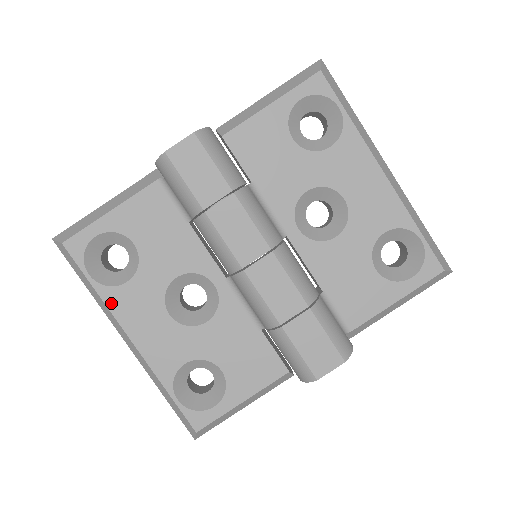
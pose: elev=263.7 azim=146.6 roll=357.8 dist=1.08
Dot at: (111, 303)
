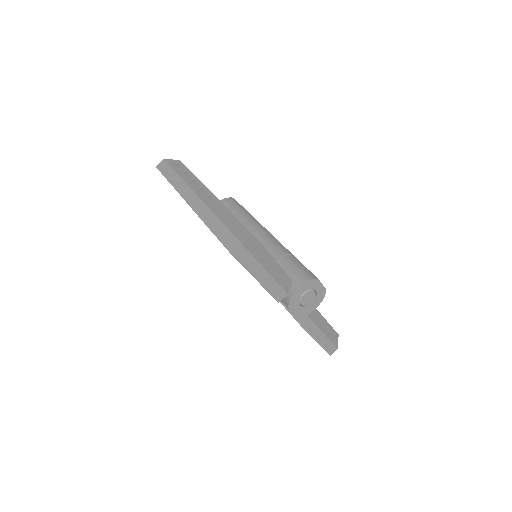
Dot at: occluded
